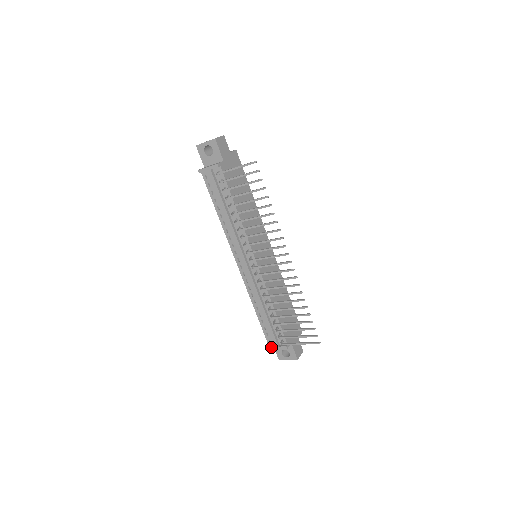
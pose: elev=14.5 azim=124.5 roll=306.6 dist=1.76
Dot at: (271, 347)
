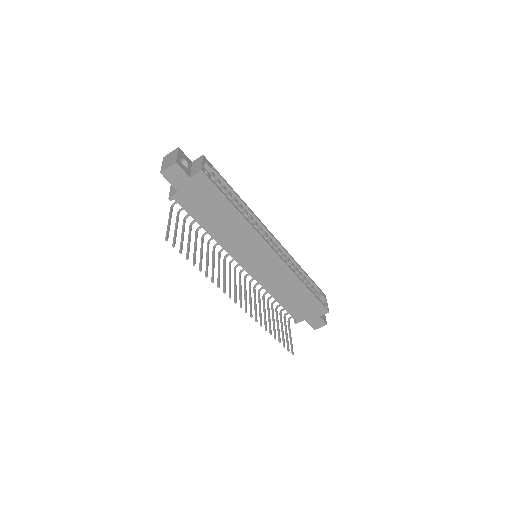
Dot at: occluded
